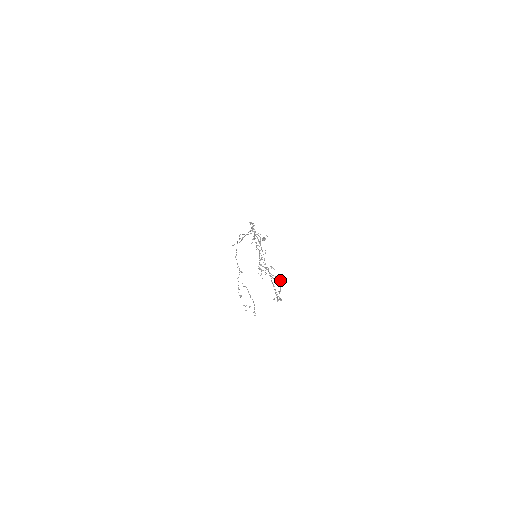
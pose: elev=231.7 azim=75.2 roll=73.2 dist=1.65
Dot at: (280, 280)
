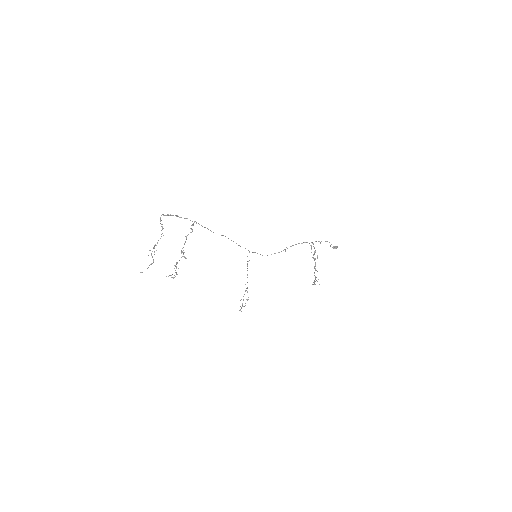
Dot at: occluded
